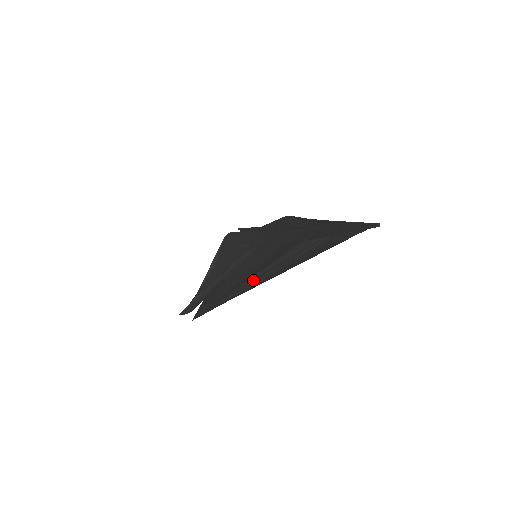
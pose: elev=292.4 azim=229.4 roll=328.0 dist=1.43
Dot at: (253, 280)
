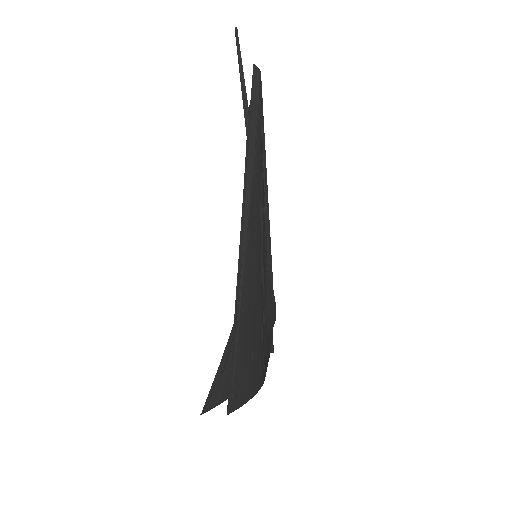
Dot at: occluded
